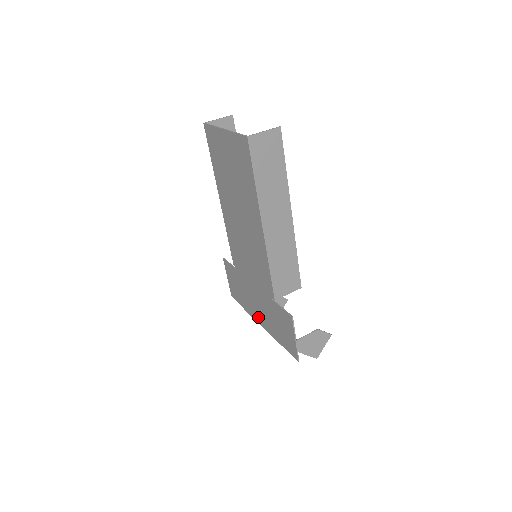
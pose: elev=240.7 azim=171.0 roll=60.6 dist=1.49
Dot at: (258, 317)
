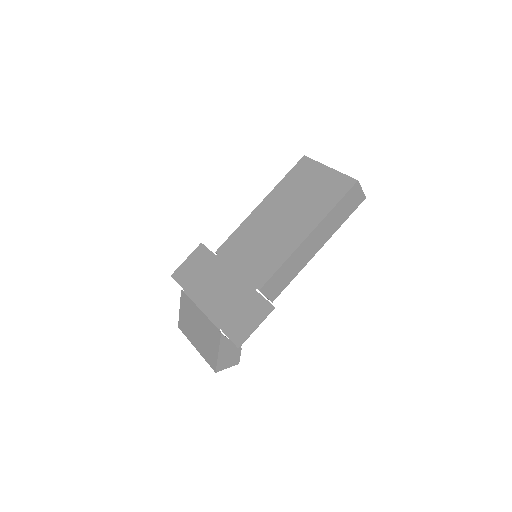
Dot at: (205, 300)
